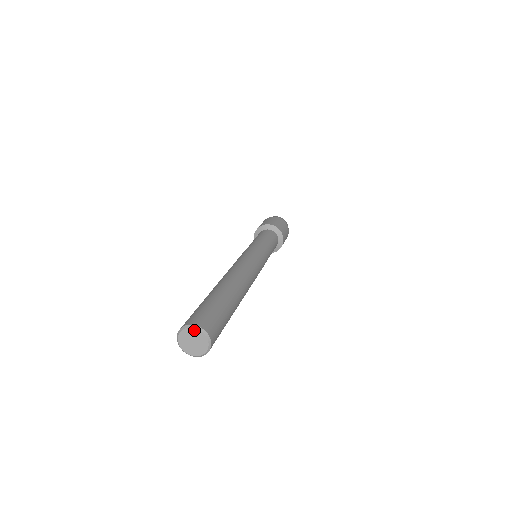
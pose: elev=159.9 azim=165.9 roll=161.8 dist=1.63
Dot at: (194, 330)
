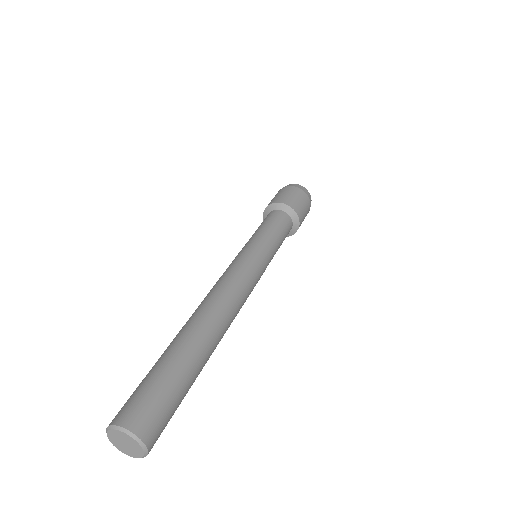
Dot at: (138, 446)
